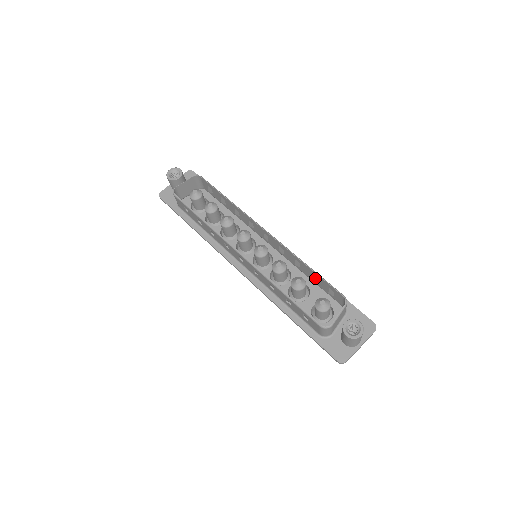
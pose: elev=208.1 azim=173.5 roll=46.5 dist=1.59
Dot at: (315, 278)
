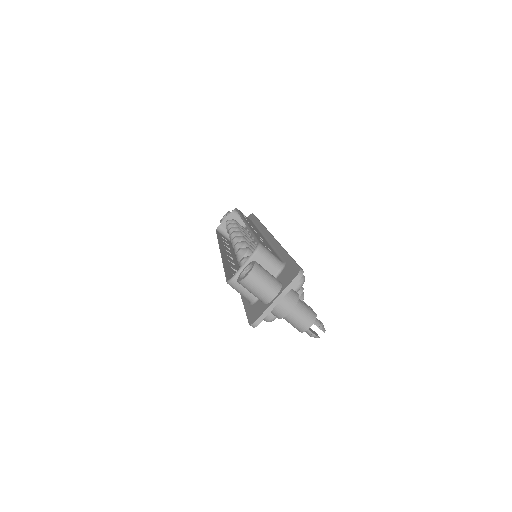
Dot at: occluded
